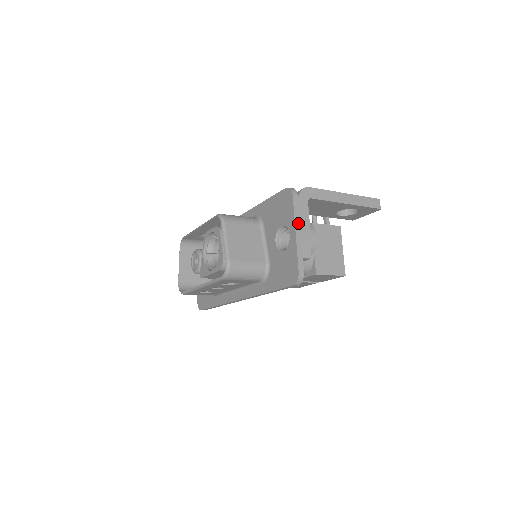
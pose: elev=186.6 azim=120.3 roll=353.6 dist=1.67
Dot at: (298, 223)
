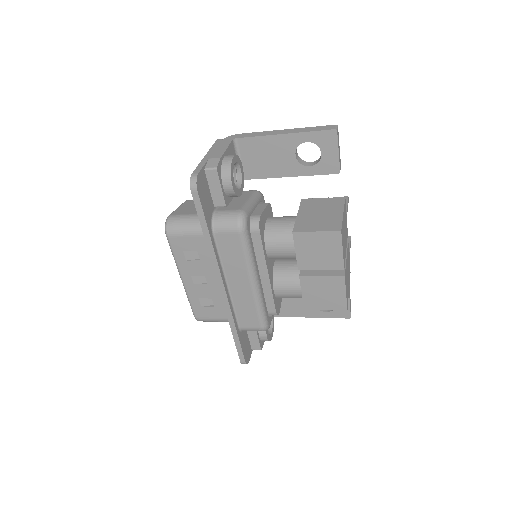
Dot at: (212, 151)
